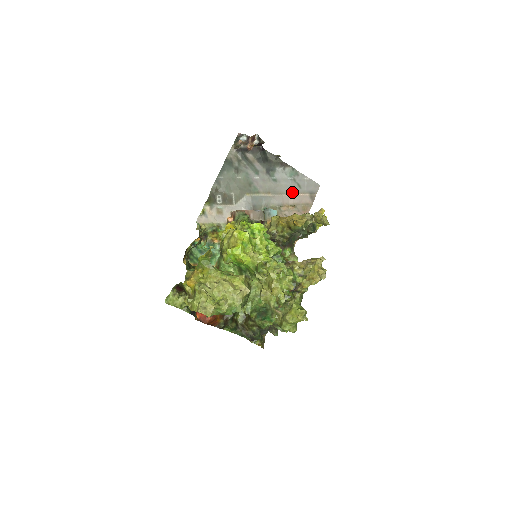
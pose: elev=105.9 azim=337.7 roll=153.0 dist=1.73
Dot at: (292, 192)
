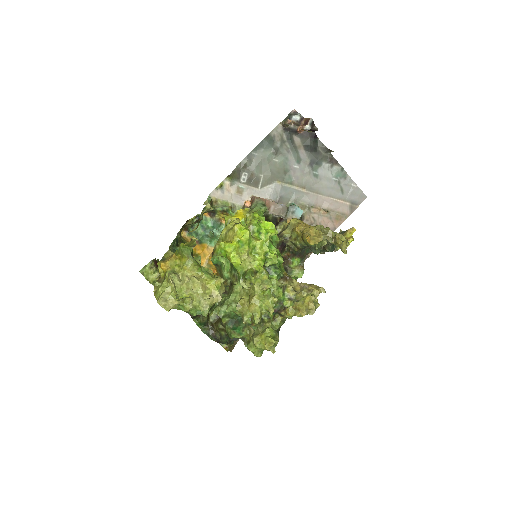
Dot at: (331, 195)
